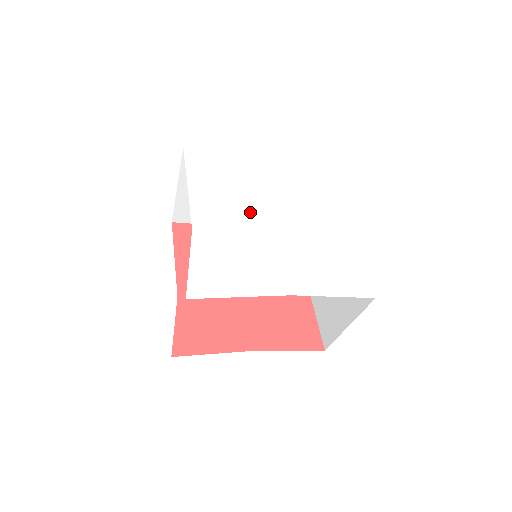
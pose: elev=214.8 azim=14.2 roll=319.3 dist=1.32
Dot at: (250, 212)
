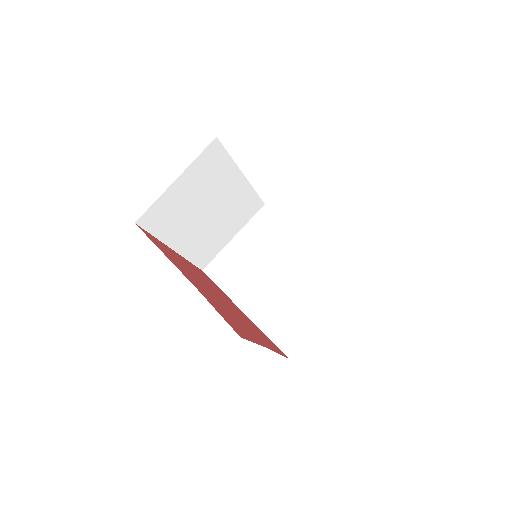
Dot at: occluded
